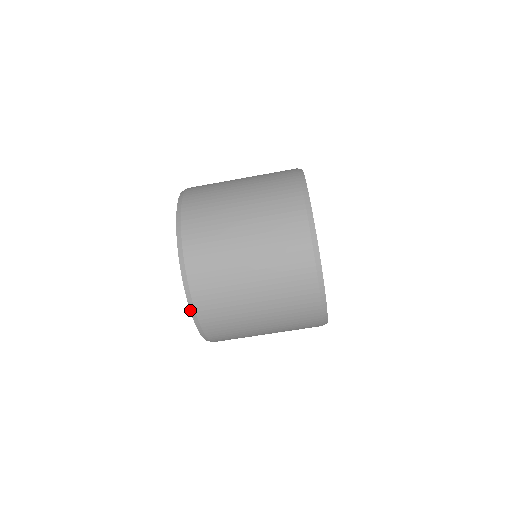
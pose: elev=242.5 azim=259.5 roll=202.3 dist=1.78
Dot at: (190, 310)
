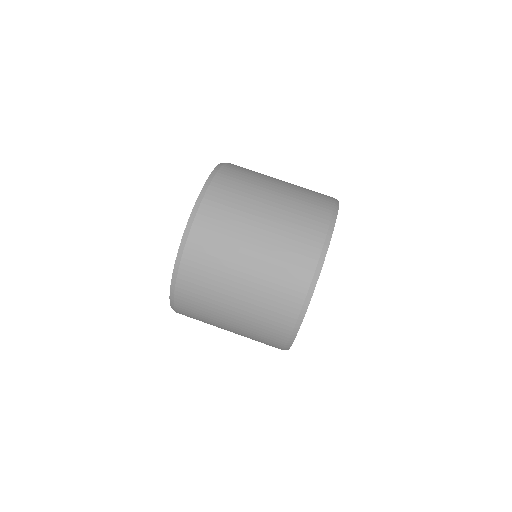
Dot at: (175, 264)
